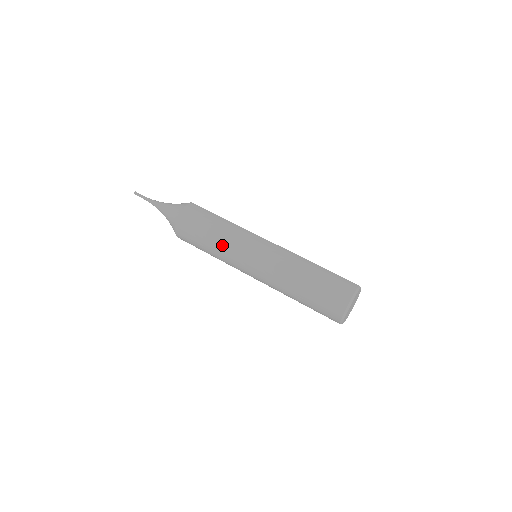
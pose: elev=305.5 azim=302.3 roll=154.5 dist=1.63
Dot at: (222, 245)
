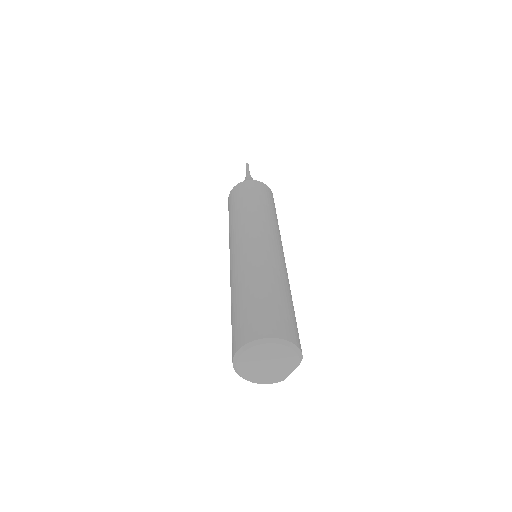
Dot at: (258, 213)
